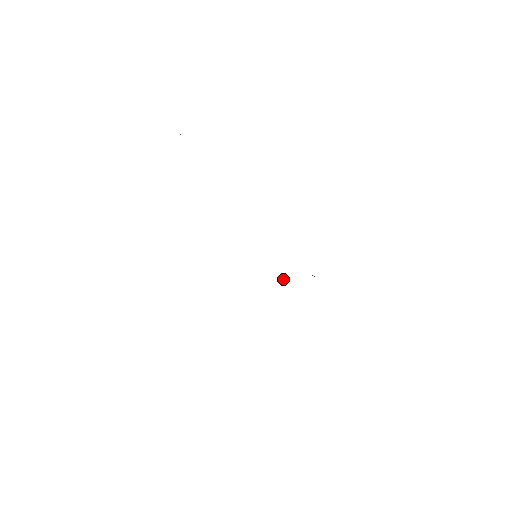
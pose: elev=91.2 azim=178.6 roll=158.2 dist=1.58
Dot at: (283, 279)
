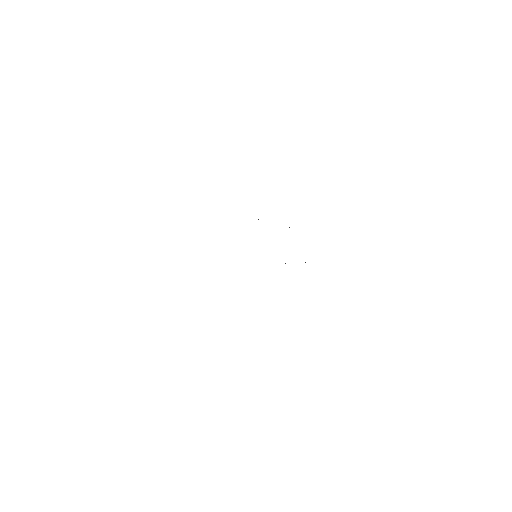
Dot at: occluded
